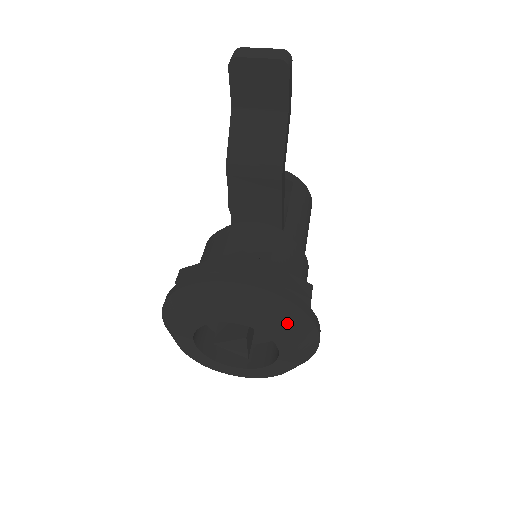
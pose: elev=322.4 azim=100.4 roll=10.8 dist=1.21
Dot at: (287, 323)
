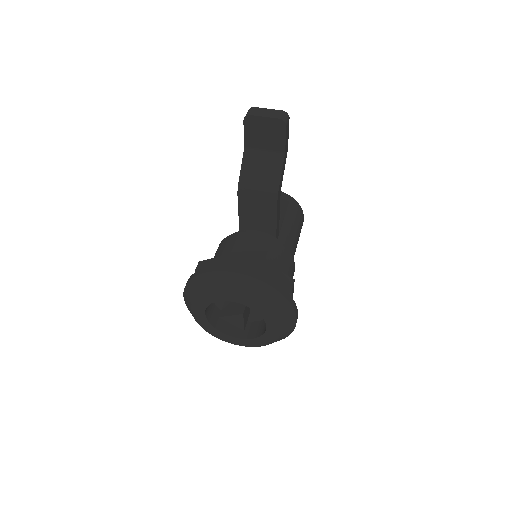
Dot at: (272, 304)
